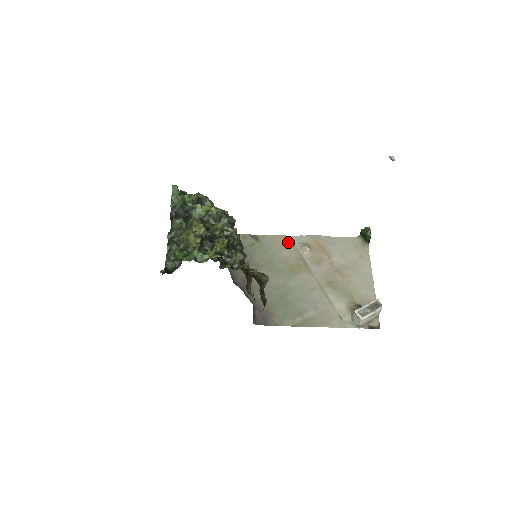
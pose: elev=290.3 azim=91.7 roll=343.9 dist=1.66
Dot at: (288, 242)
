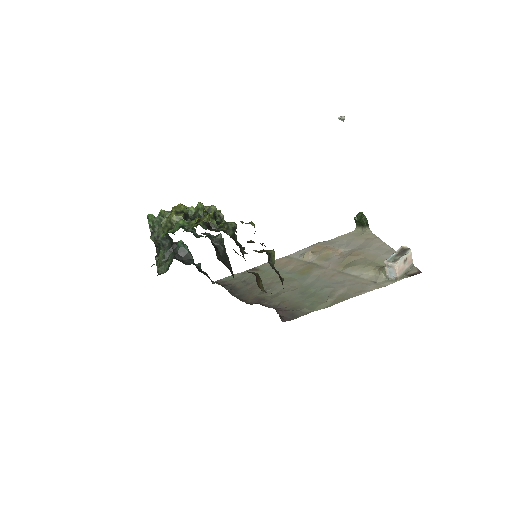
Dot at: (289, 259)
